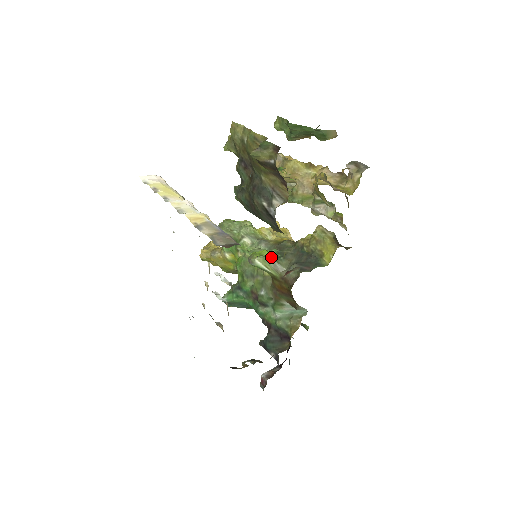
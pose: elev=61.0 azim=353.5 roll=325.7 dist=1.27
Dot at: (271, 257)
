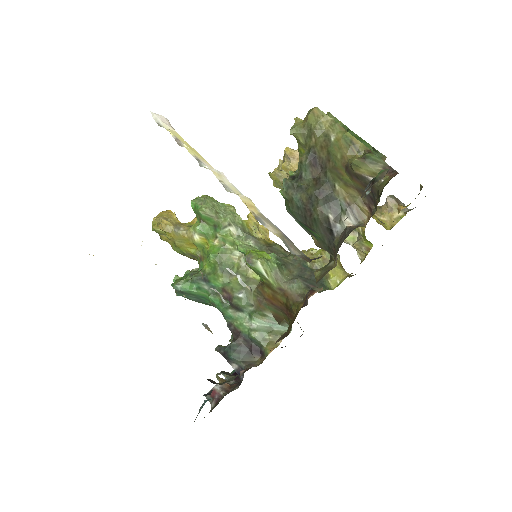
Dot at: (274, 263)
